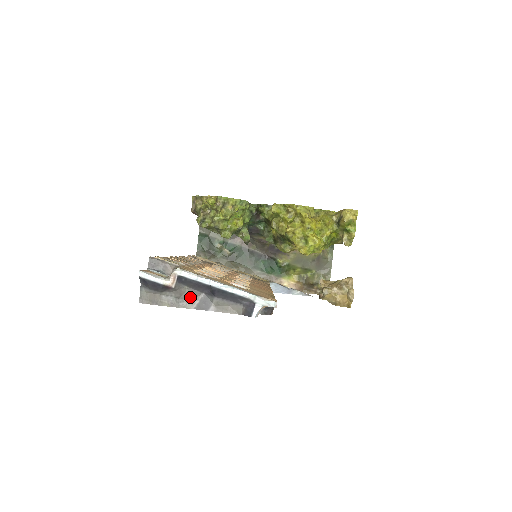
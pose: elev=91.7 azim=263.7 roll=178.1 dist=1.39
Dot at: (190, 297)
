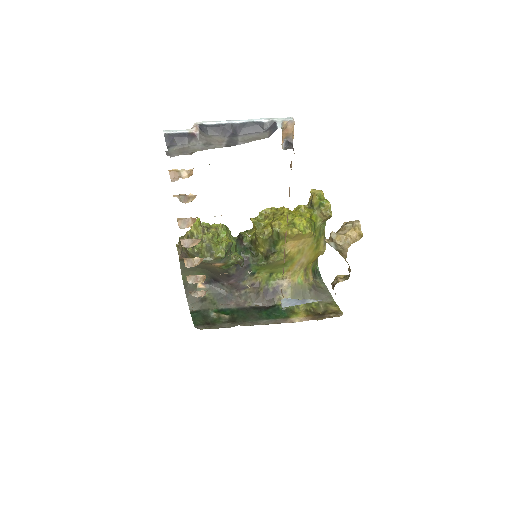
Dot at: (216, 142)
